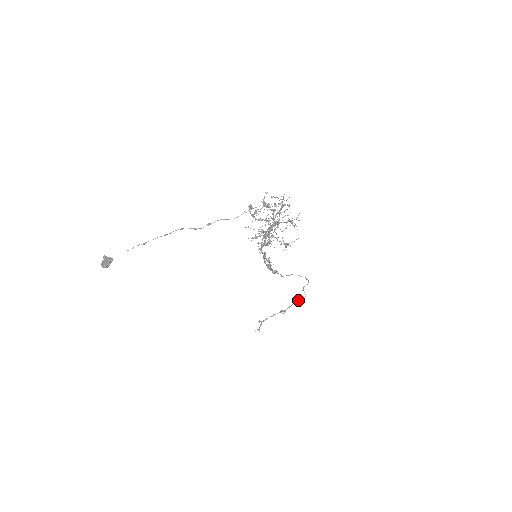
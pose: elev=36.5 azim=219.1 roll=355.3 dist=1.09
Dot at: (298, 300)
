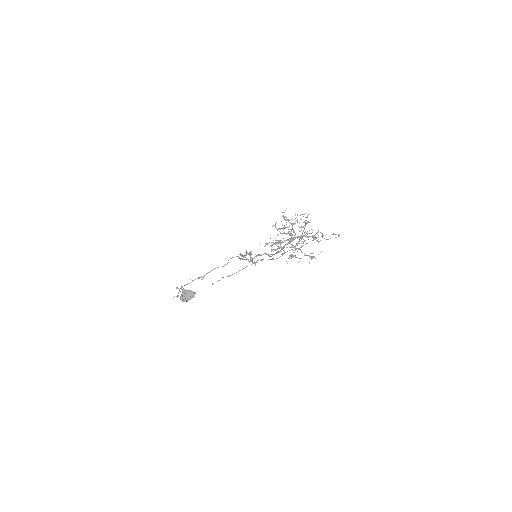
Dot at: (218, 267)
